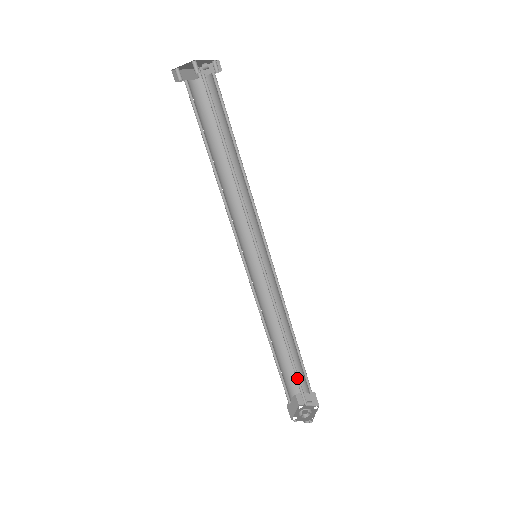
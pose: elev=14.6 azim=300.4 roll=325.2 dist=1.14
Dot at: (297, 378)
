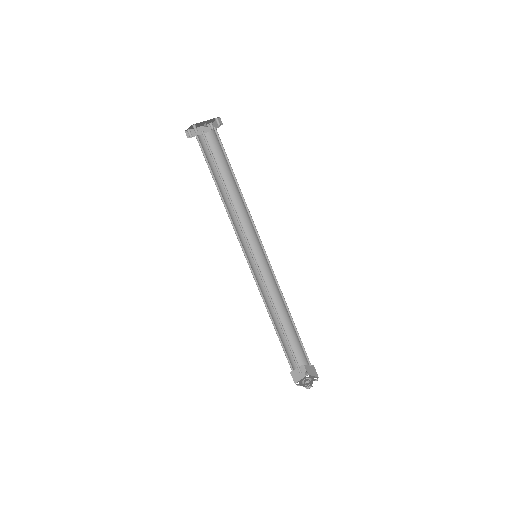
Dot at: (292, 351)
